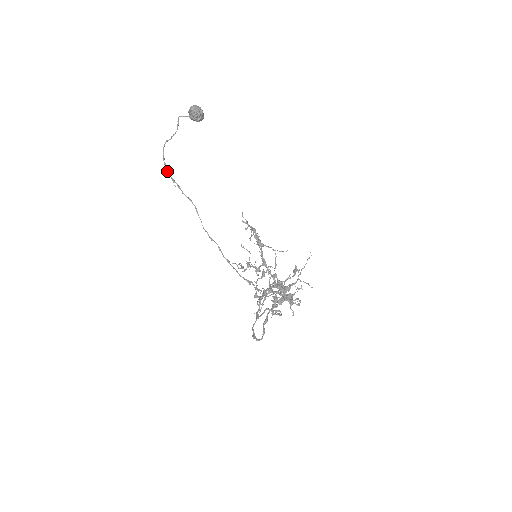
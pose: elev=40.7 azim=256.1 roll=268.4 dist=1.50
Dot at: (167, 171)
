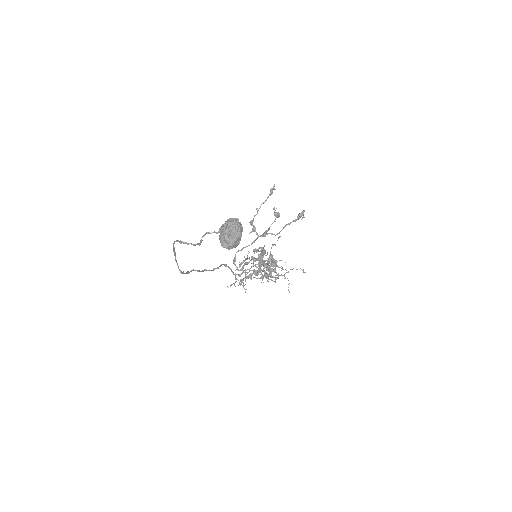
Dot at: (176, 262)
